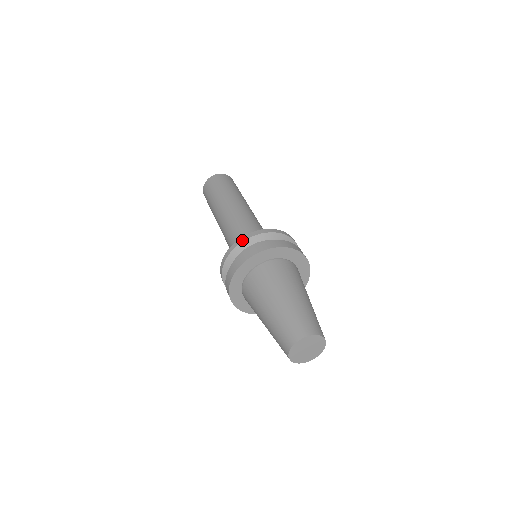
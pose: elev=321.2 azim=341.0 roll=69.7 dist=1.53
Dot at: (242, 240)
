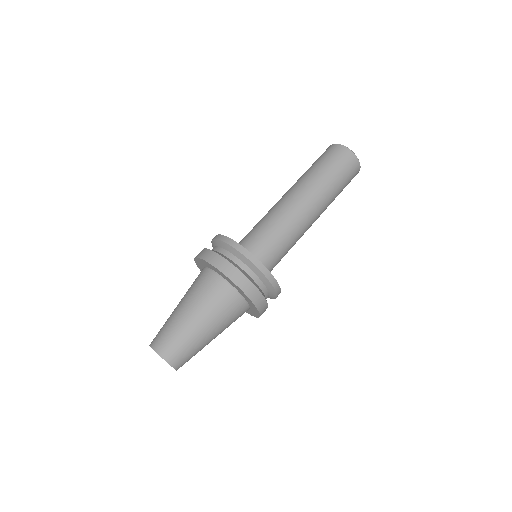
Dot at: (216, 237)
